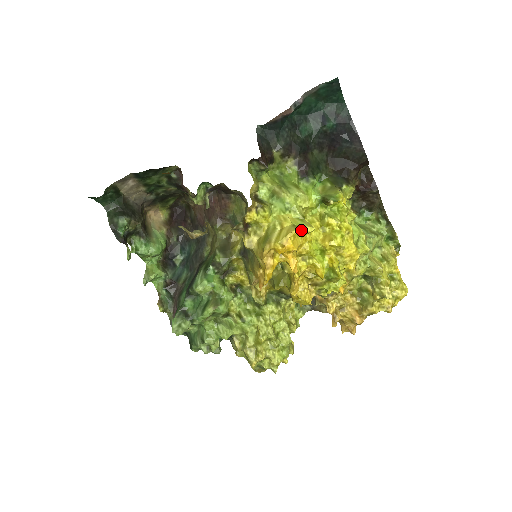
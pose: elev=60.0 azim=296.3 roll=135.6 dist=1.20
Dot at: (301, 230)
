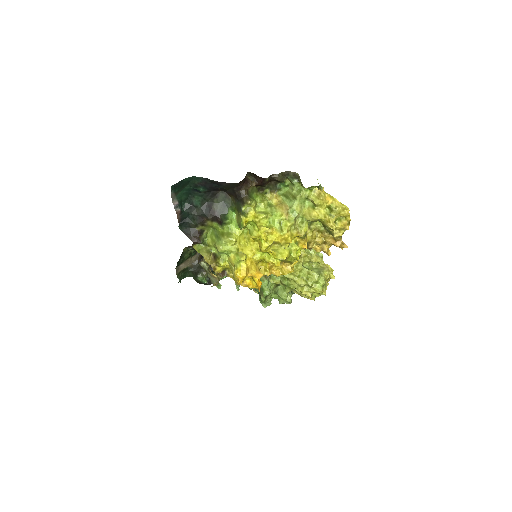
Dot at: (241, 262)
